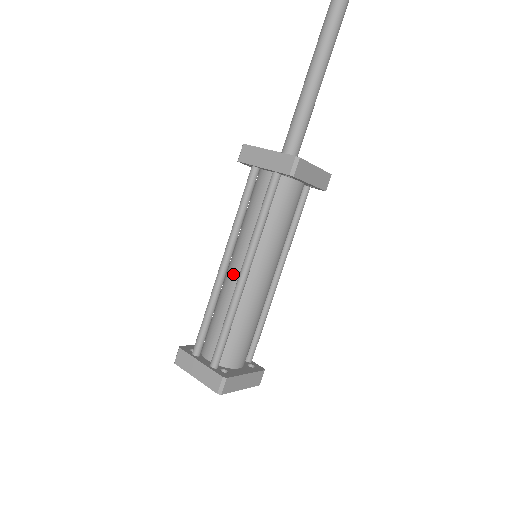
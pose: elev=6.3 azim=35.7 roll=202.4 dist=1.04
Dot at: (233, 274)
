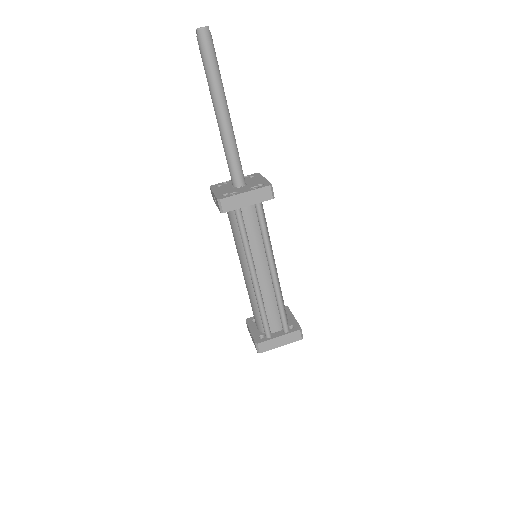
Dot at: (262, 278)
